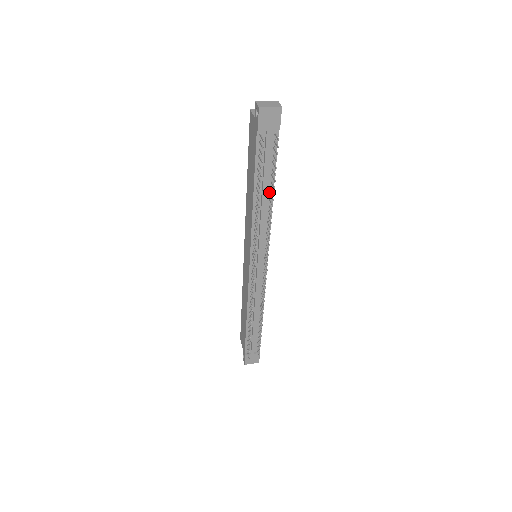
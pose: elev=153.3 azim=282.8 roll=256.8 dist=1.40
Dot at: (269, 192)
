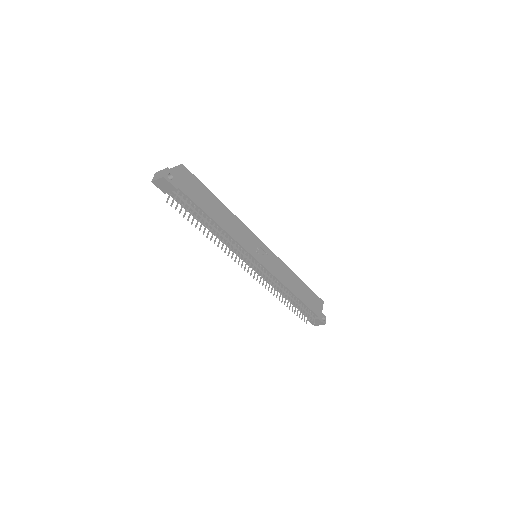
Dot at: (213, 223)
